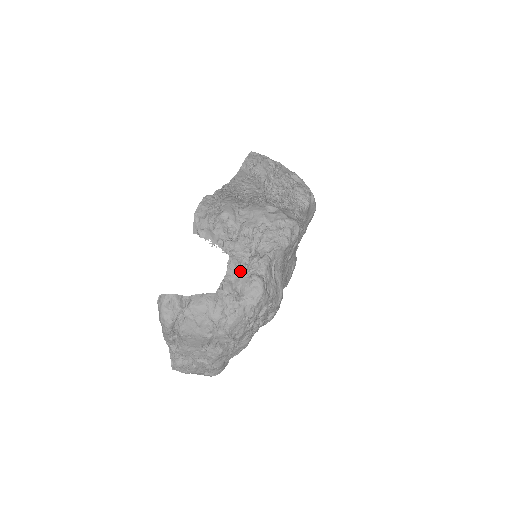
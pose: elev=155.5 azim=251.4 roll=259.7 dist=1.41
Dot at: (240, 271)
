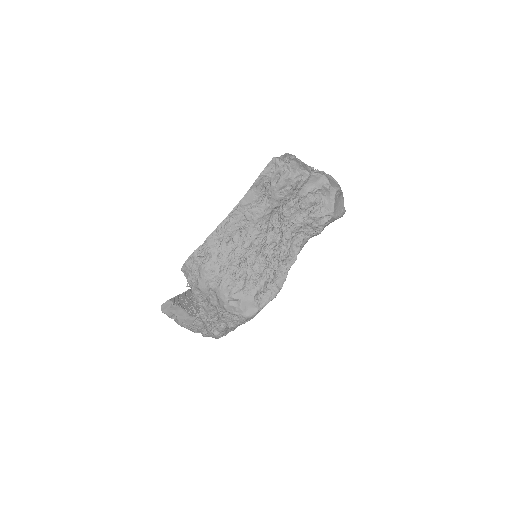
Dot at: (206, 323)
